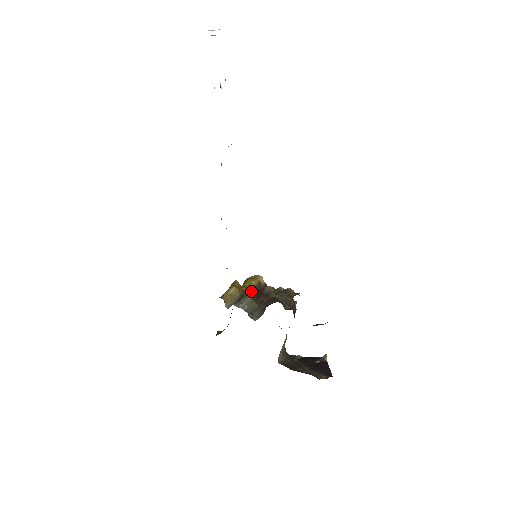
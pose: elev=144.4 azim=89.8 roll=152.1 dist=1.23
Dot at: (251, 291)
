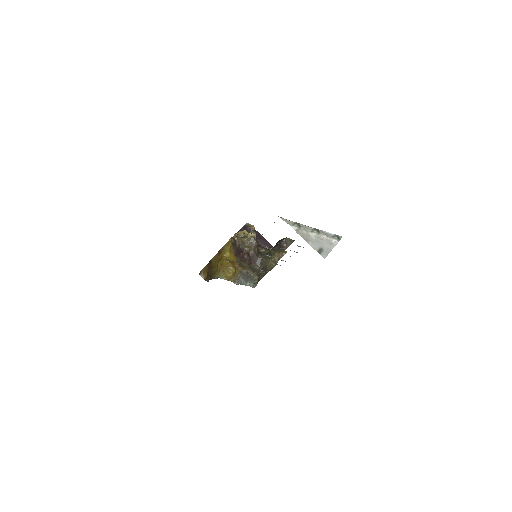
Dot at: occluded
